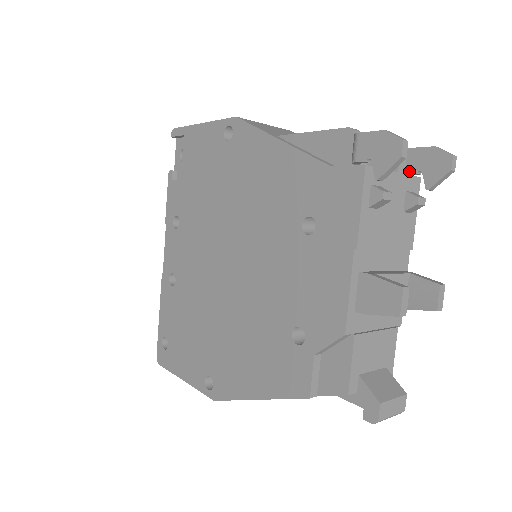
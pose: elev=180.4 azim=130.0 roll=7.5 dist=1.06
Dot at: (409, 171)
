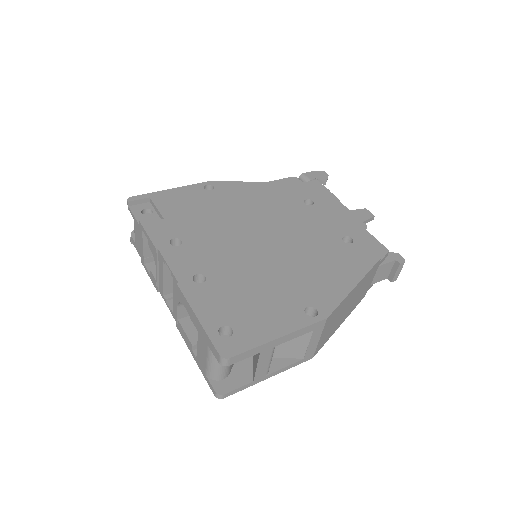
Dot at: occluded
